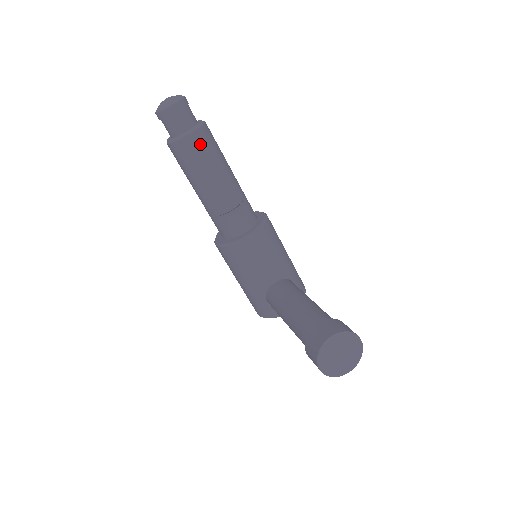
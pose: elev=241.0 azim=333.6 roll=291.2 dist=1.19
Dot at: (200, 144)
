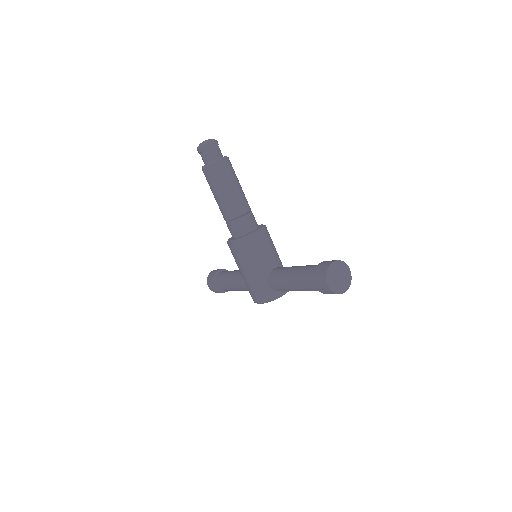
Dot at: (227, 167)
